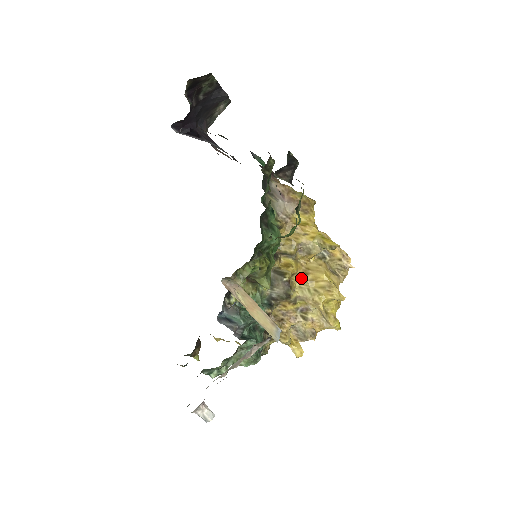
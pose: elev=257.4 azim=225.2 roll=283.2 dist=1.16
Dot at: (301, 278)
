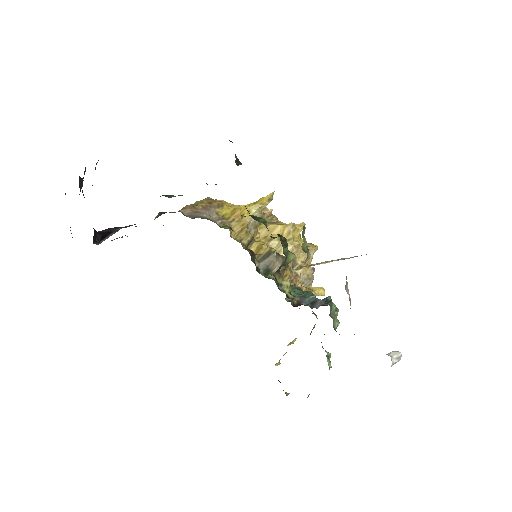
Dot at: (272, 246)
